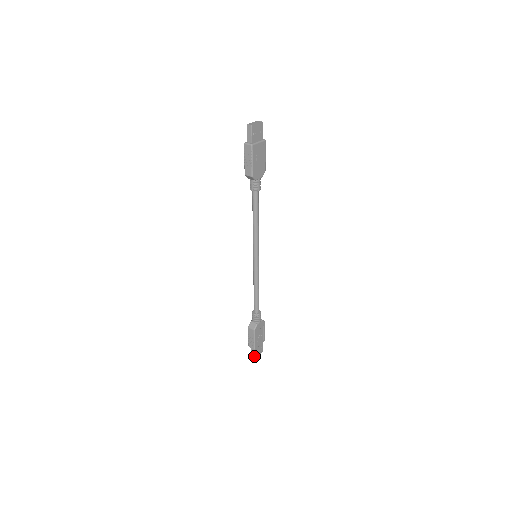
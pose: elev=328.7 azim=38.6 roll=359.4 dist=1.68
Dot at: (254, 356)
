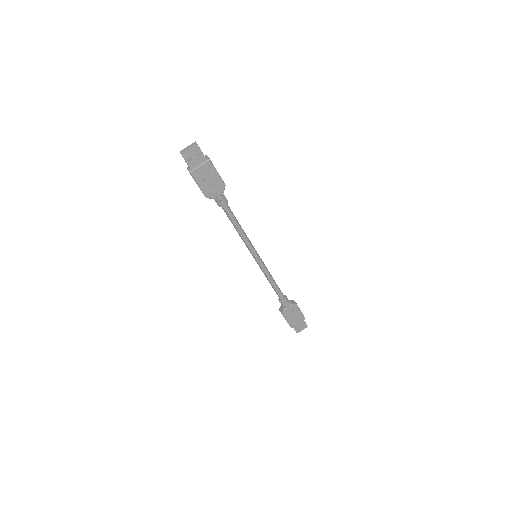
Dot at: (296, 332)
